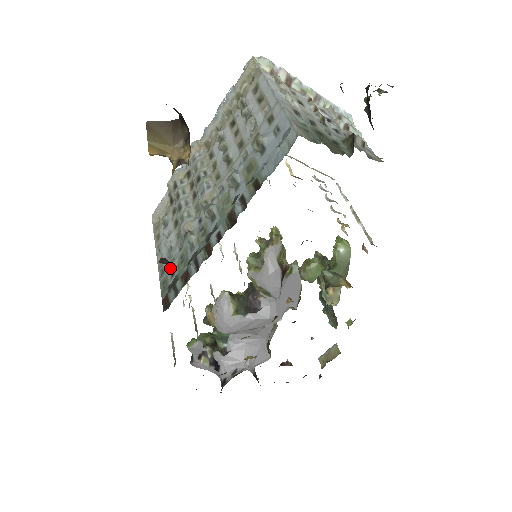
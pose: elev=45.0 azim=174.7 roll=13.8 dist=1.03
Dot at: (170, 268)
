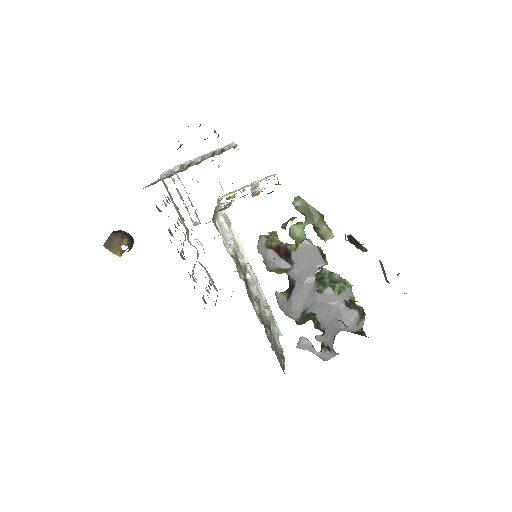
Dot at: (204, 301)
